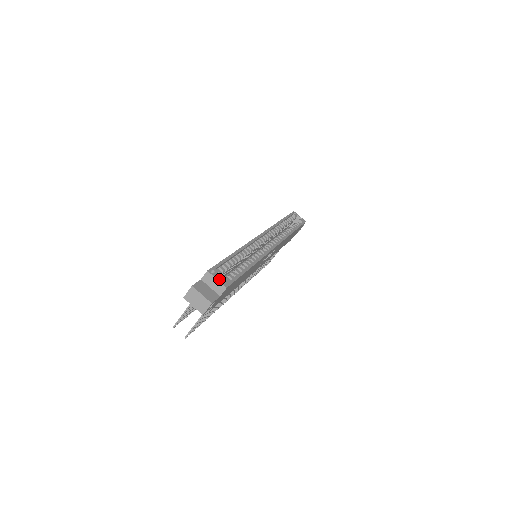
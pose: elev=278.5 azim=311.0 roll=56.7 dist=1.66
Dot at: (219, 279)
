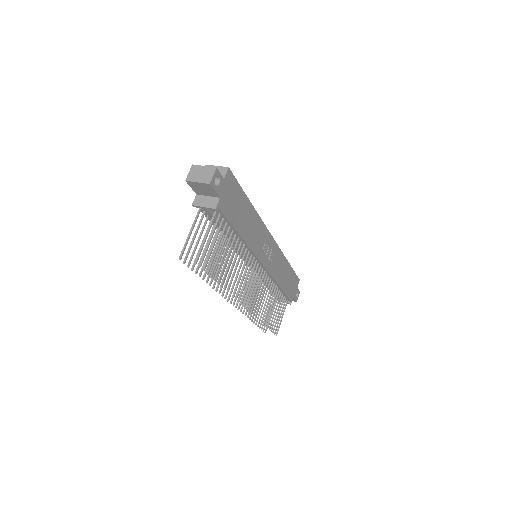
Dot at: (219, 167)
